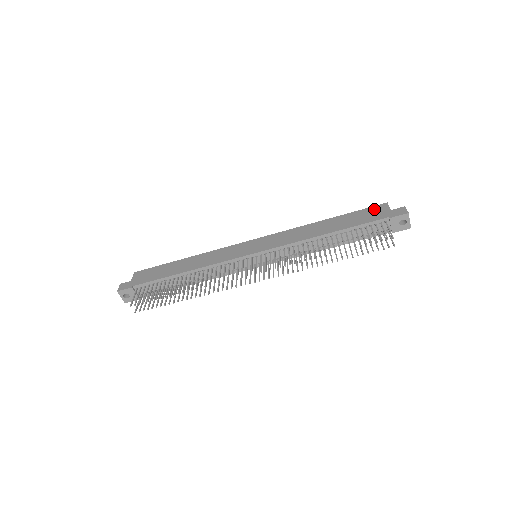
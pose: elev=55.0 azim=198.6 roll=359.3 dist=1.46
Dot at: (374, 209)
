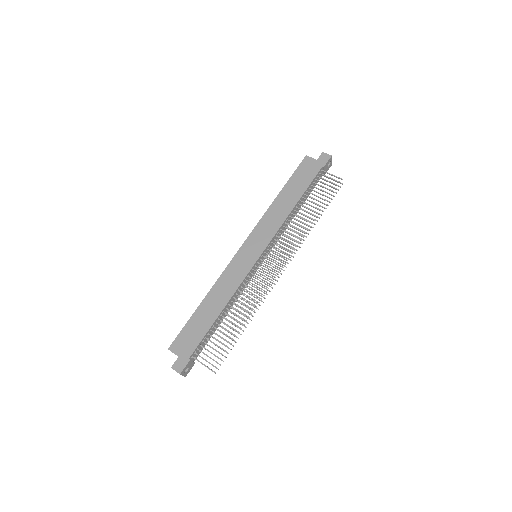
Dot at: (304, 166)
